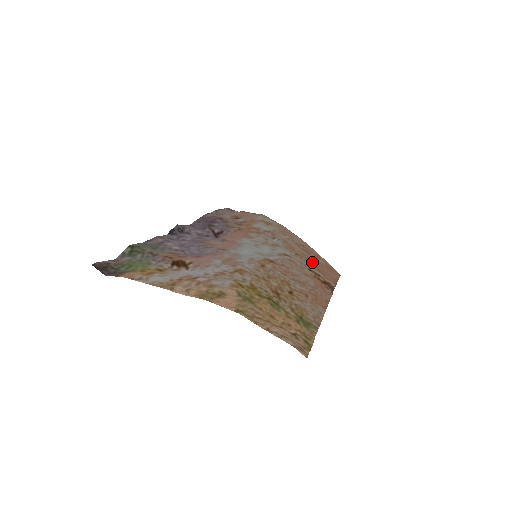
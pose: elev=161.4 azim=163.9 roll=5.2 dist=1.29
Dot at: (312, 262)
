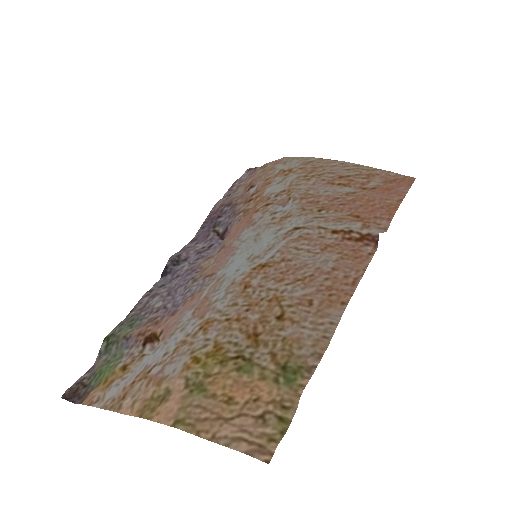
Dot at: (348, 205)
